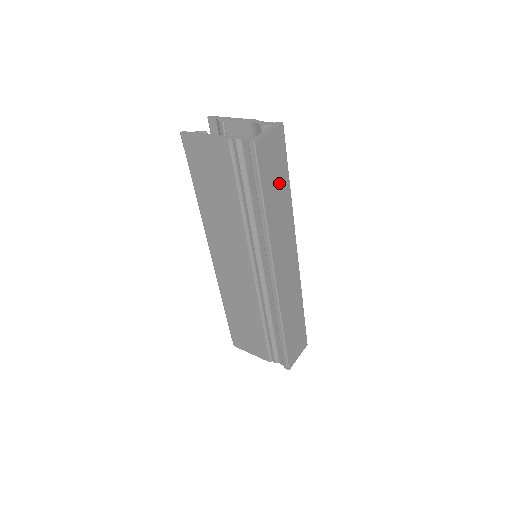
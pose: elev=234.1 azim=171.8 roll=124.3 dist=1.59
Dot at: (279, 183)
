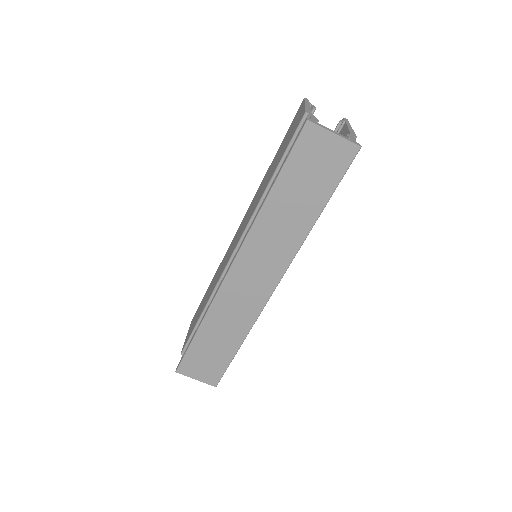
Dot at: (308, 194)
